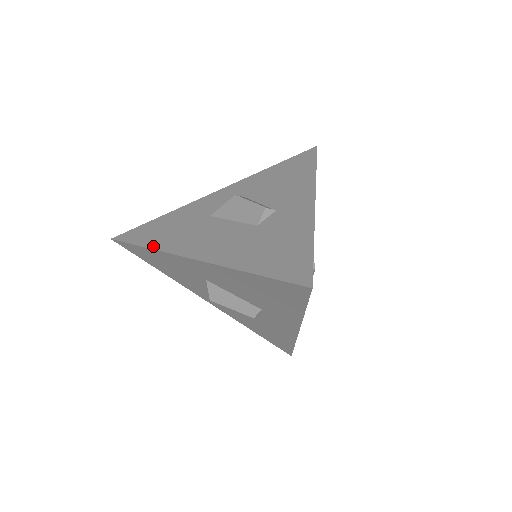
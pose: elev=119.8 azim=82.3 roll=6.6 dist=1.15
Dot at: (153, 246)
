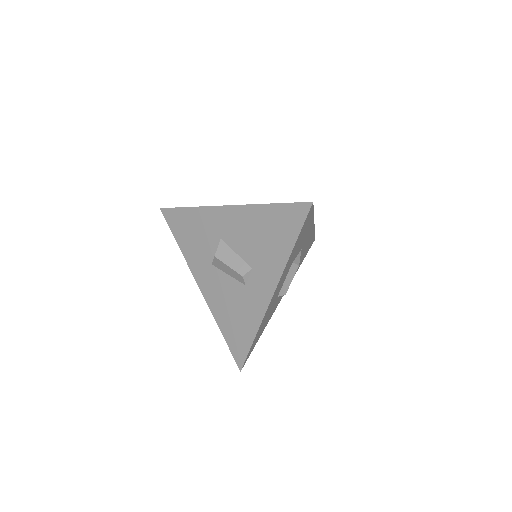
Dot at: (195, 207)
